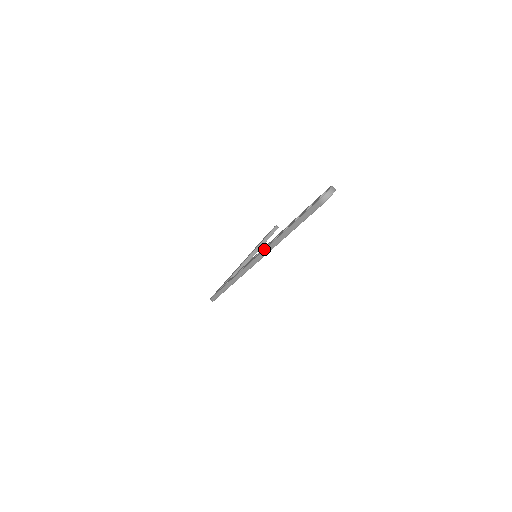
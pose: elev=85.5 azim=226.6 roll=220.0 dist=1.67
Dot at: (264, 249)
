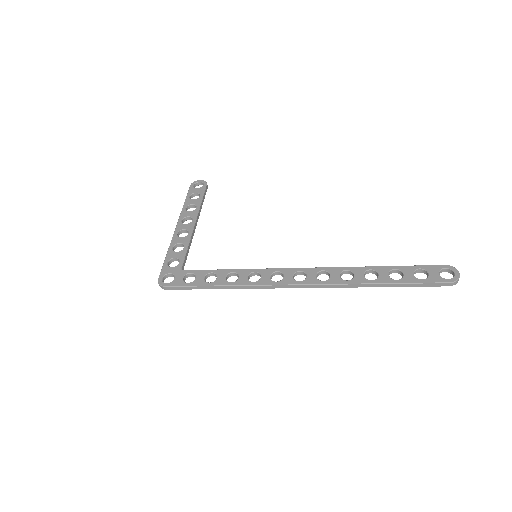
Dot at: (330, 283)
